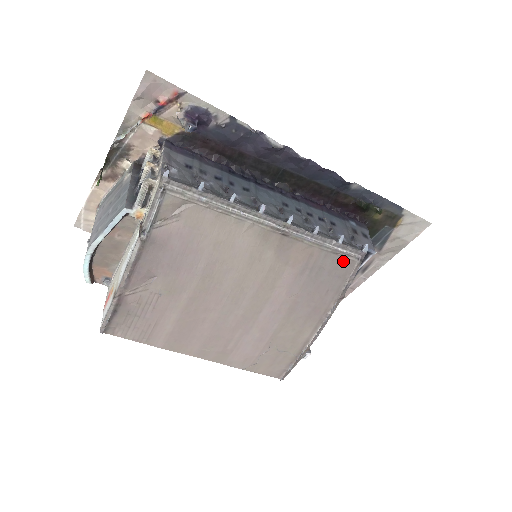
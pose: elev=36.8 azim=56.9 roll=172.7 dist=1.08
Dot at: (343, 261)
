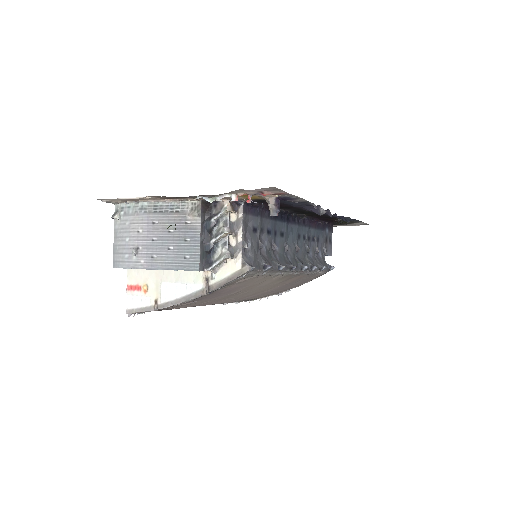
Dot at: (315, 276)
